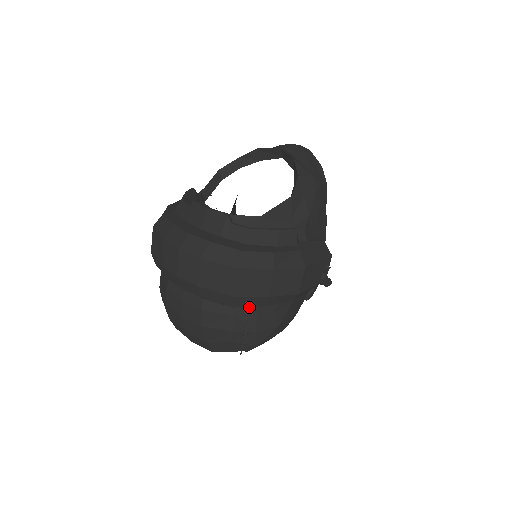
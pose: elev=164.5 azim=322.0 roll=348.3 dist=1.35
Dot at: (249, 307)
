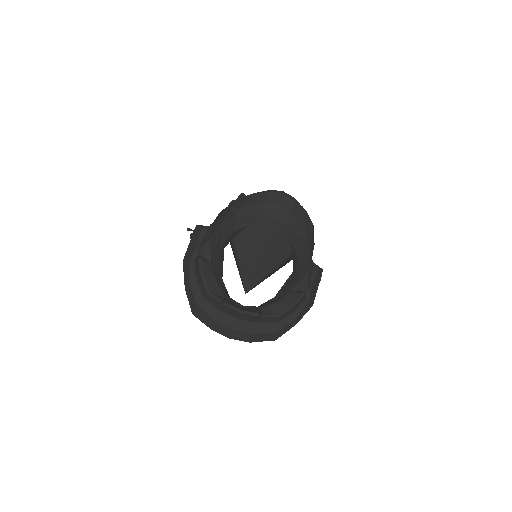
Dot at: occluded
